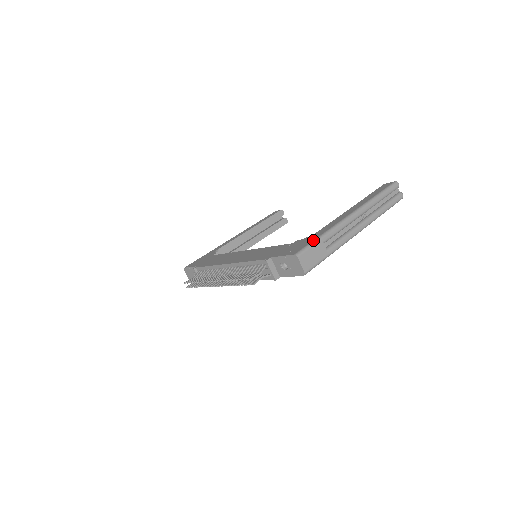
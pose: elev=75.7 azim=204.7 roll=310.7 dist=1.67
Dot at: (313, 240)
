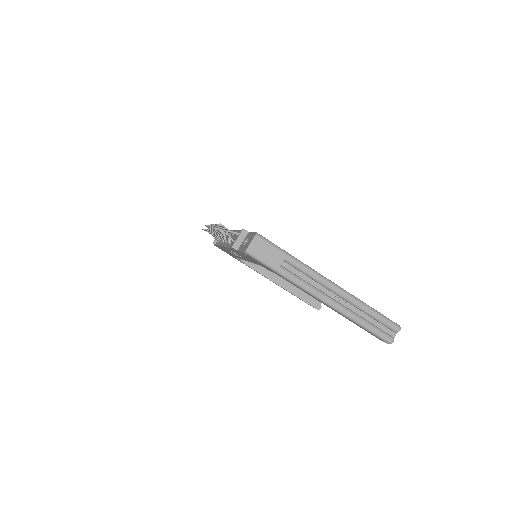
Dot at: occluded
